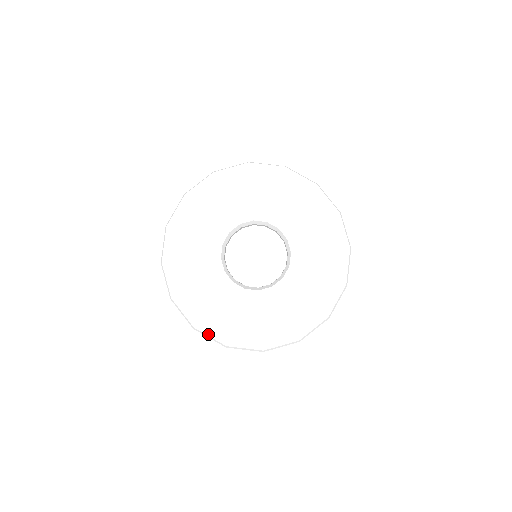
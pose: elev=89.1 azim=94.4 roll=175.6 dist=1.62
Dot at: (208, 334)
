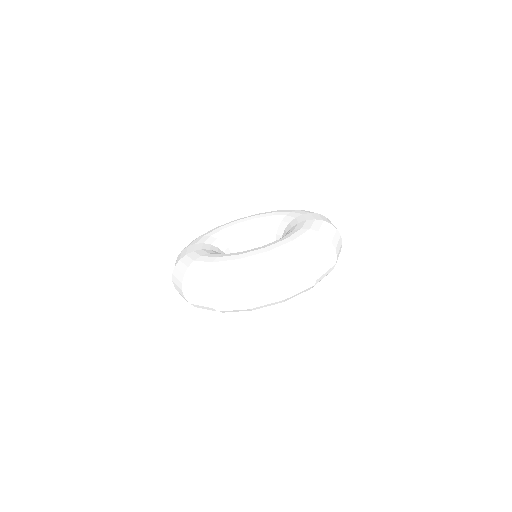
Dot at: (220, 282)
